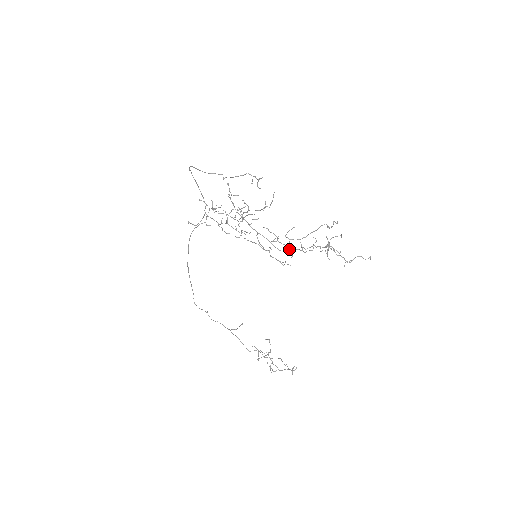
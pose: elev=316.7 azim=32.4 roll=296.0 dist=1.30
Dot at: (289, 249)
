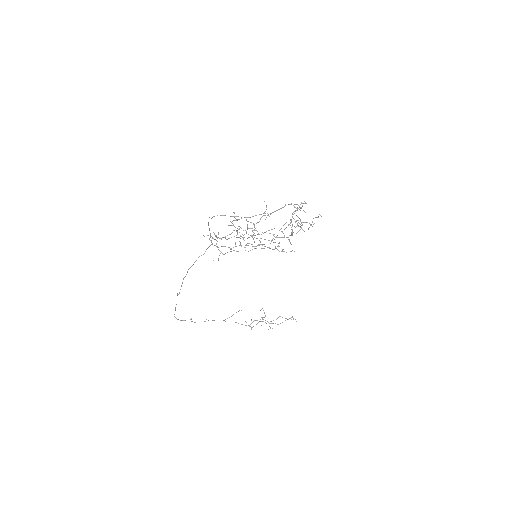
Dot at: (289, 239)
